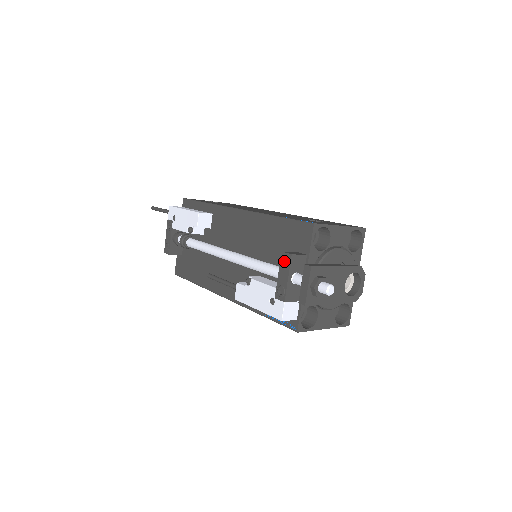
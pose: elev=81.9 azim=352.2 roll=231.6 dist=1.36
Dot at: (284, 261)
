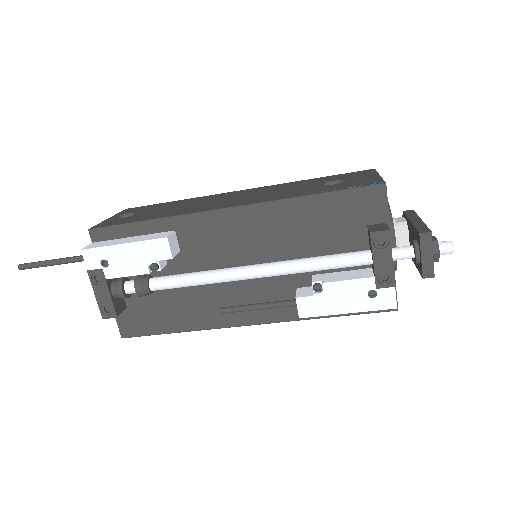
Dot at: (376, 242)
